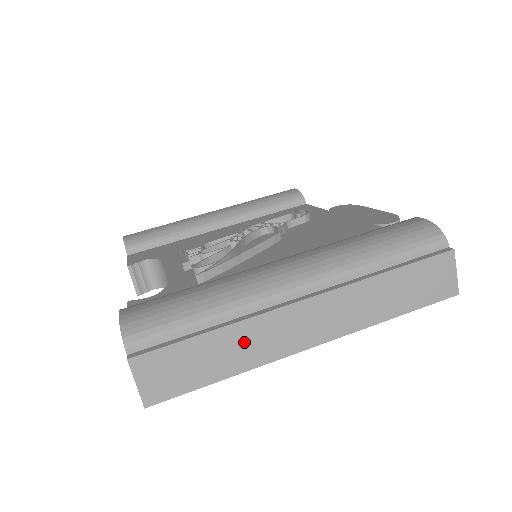
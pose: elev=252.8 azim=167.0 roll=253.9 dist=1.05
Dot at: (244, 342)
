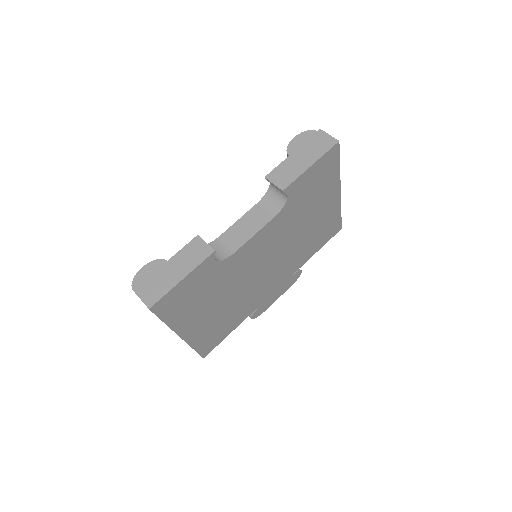
Dot at: occluded
